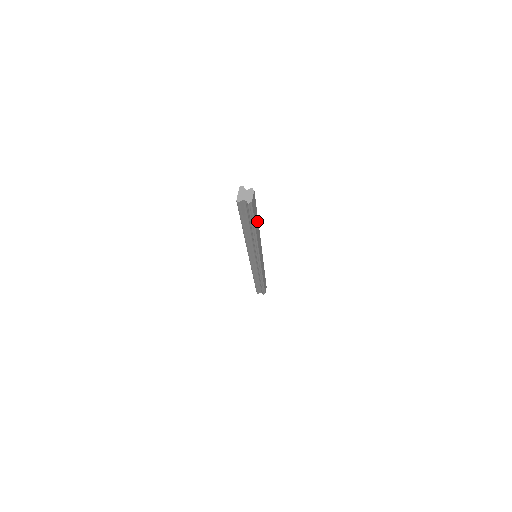
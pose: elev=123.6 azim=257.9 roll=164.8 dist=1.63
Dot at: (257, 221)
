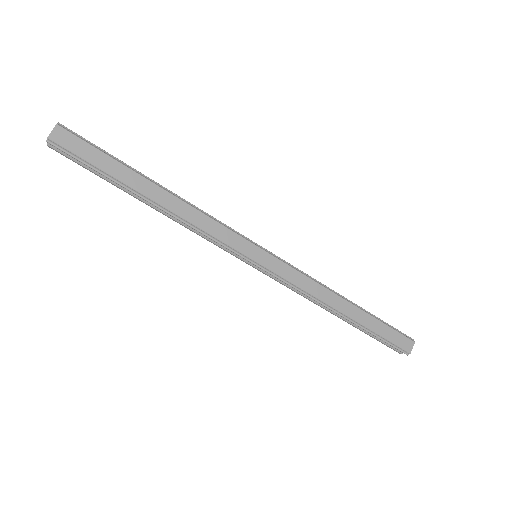
Dot at: (140, 179)
